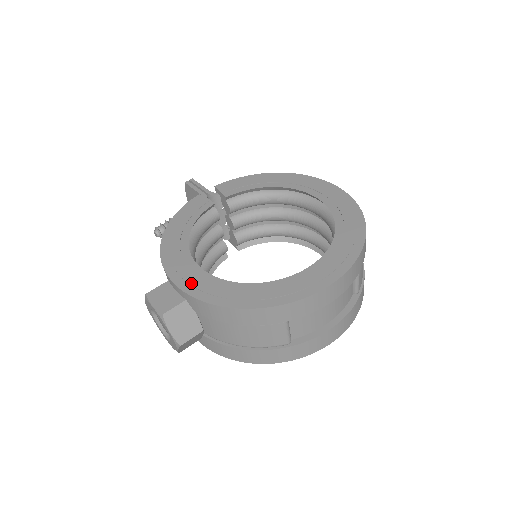
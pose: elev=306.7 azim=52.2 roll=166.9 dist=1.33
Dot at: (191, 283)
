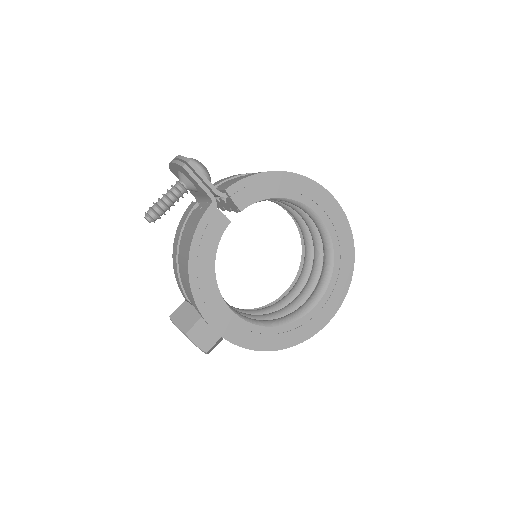
Dot at: (230, 331)
